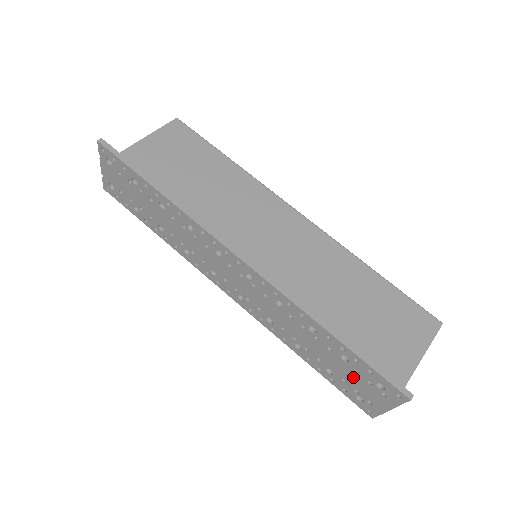
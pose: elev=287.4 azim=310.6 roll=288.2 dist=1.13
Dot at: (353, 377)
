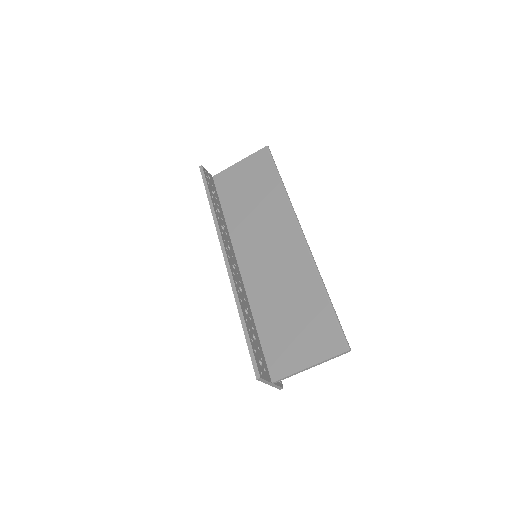
Dot at: occluded
